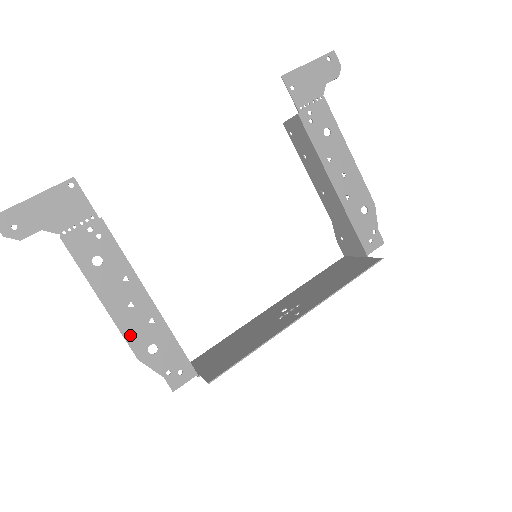
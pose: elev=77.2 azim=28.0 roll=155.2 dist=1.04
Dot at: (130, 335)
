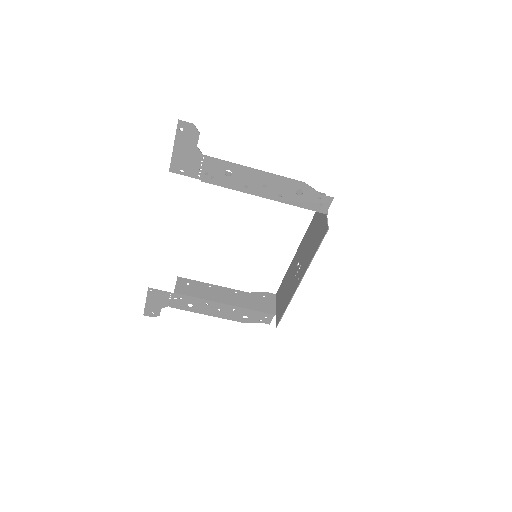
Dot at: (231, 318)
